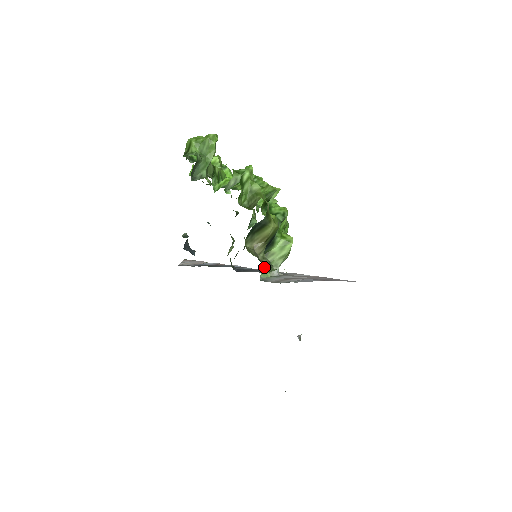
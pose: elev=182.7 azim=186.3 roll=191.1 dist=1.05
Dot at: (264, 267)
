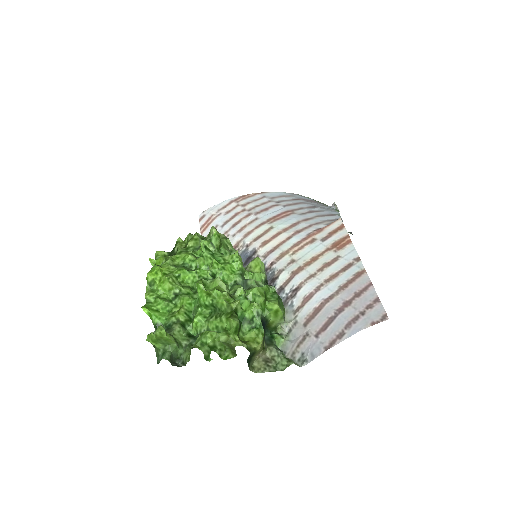
Dot at: (275, 341)
